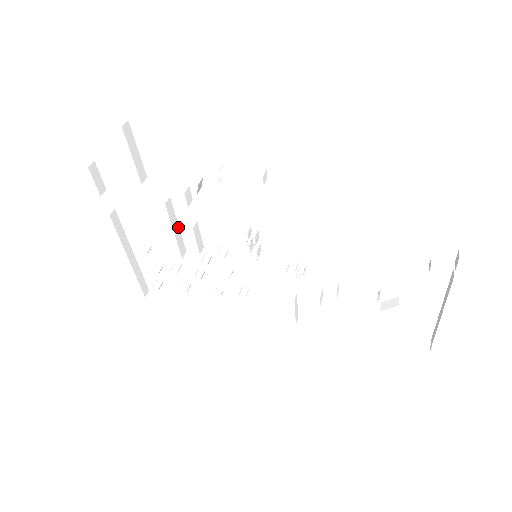
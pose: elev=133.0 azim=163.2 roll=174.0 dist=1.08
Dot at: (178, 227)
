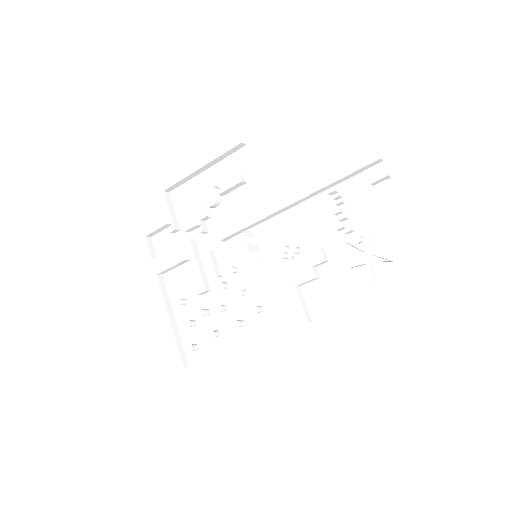
Dot at: (202, 265)
